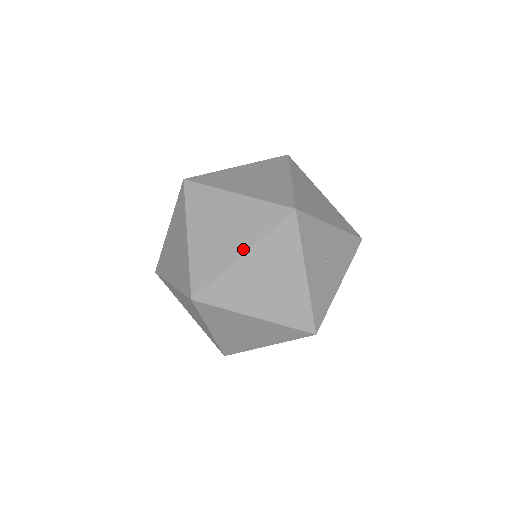
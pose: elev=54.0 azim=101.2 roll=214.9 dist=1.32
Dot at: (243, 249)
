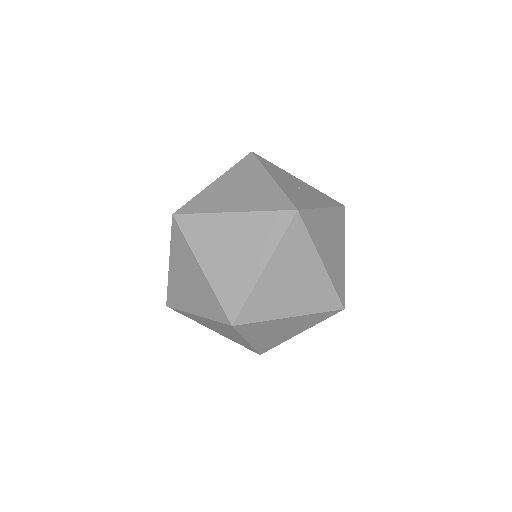
Dot at: (215, 180)
